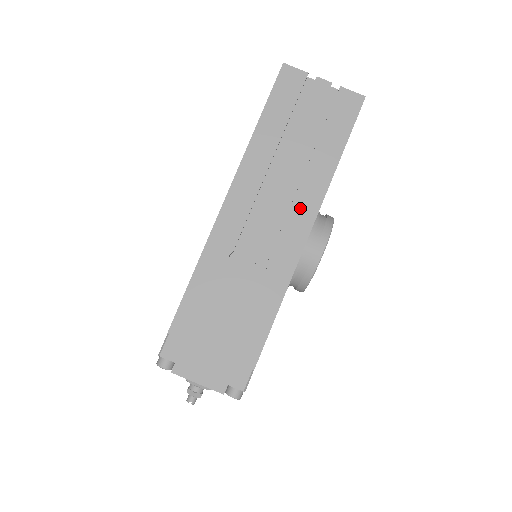
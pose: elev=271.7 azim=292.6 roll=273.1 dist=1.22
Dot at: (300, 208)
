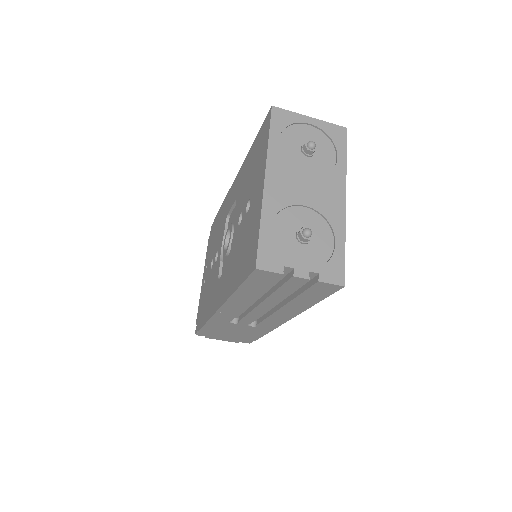
Dot at: (280, 315)
